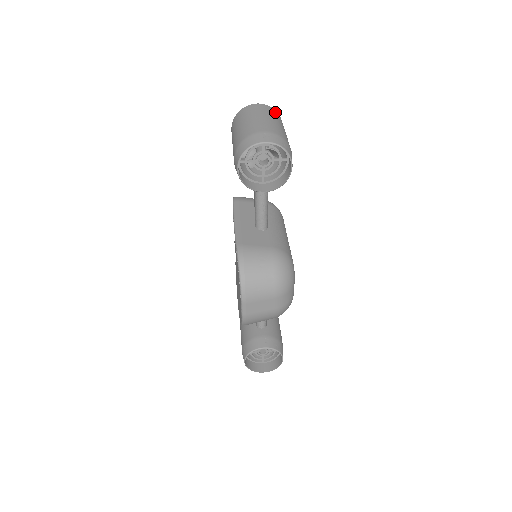
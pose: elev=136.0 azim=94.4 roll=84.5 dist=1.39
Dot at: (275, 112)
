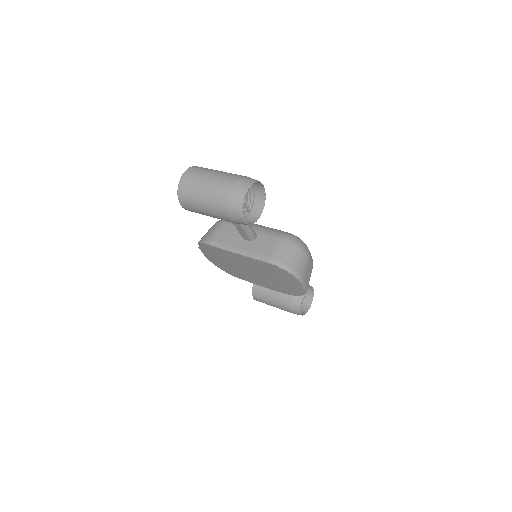
Dot at: (198, 167)
